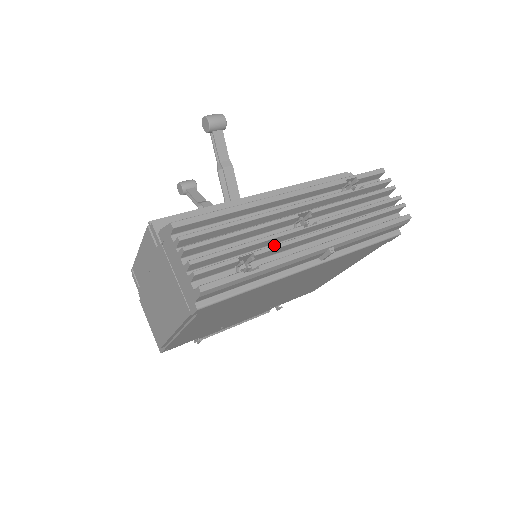
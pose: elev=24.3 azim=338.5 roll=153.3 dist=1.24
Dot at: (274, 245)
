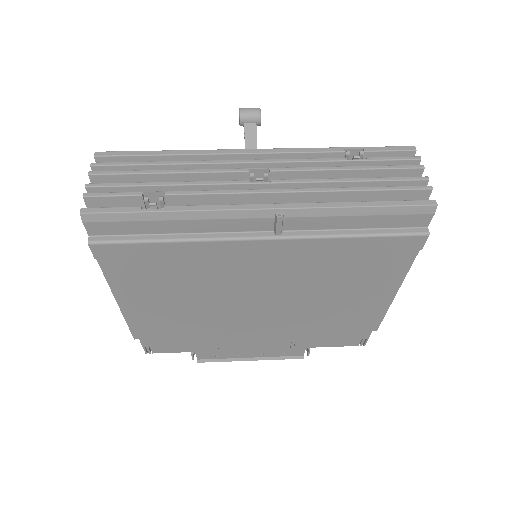
Dot at: (196, 190)
